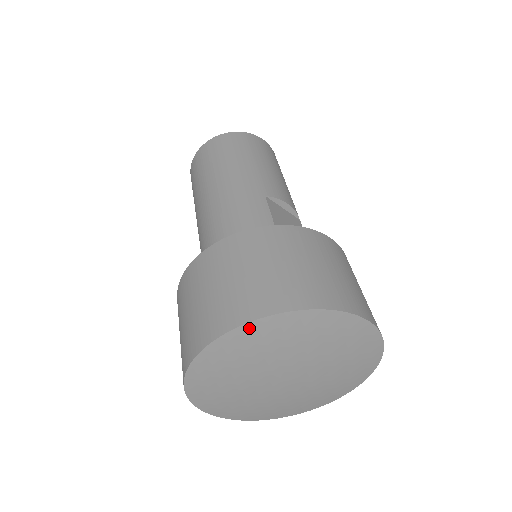
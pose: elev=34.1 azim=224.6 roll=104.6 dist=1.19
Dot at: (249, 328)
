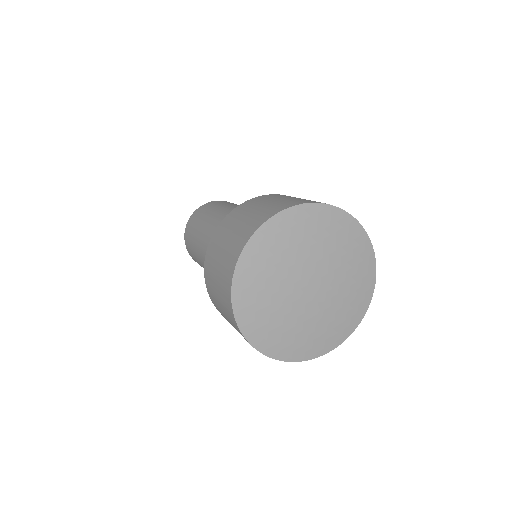
Dot at: (313, 208)
